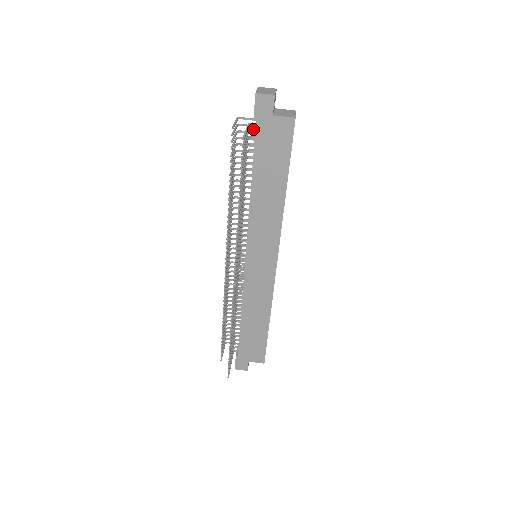
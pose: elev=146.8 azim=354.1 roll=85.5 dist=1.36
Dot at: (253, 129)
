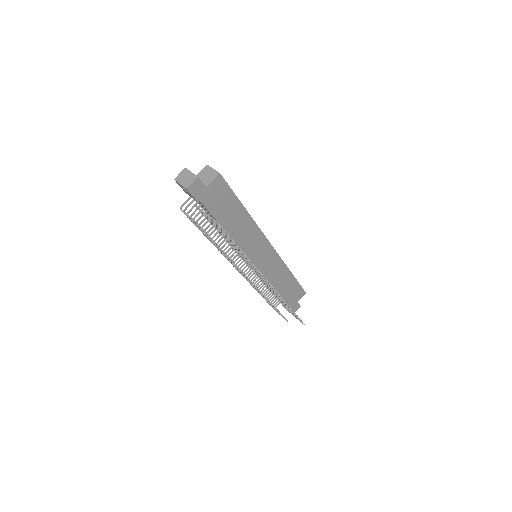
Dot at: (199, 205)
